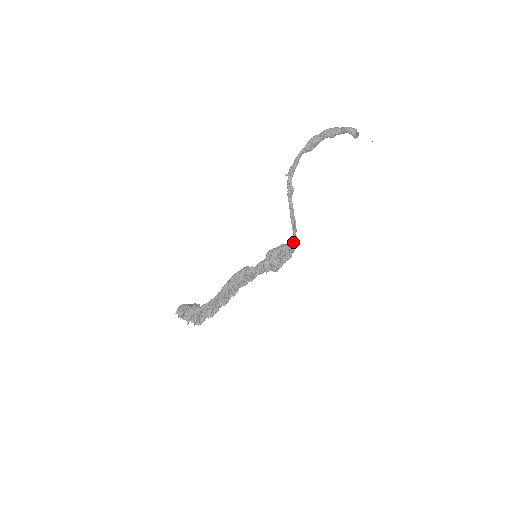
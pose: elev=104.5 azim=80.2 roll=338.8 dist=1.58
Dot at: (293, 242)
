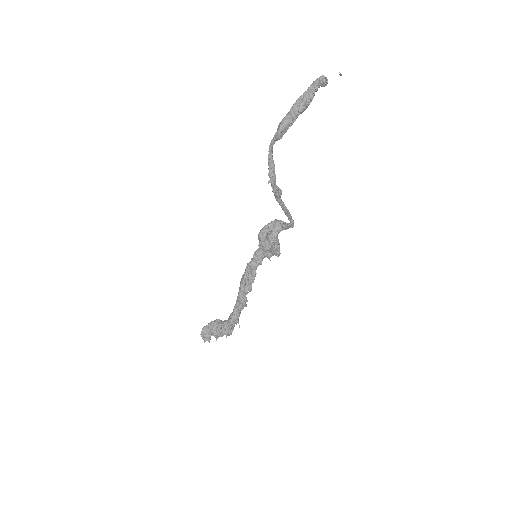
Dot at: (291, 227)
